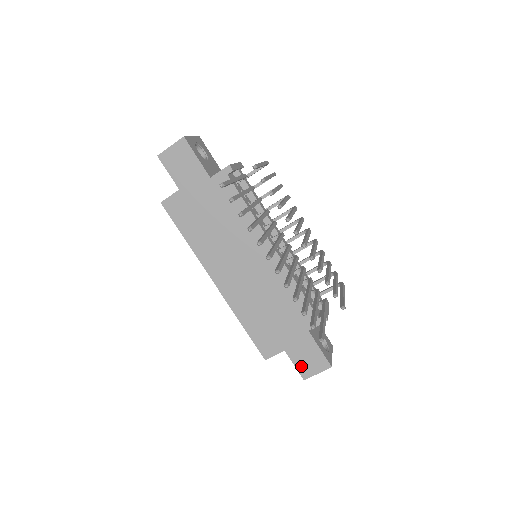
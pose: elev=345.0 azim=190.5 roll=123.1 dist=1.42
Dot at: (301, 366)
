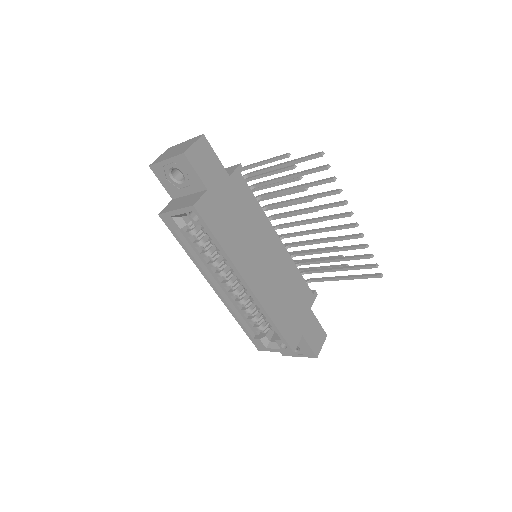
Dot at: (313, 345)
